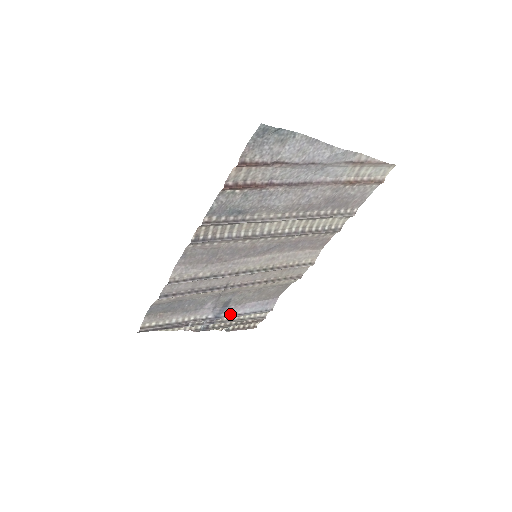
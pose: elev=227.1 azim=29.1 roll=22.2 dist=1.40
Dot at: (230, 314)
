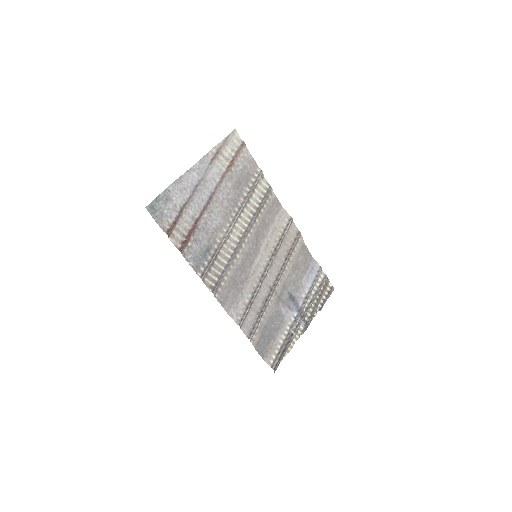
Dot at: (303, 300)
